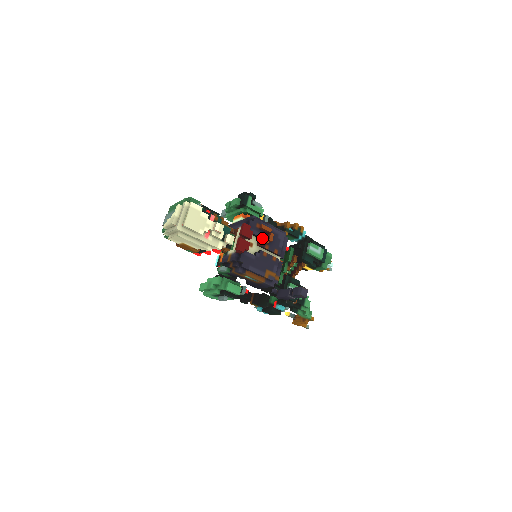
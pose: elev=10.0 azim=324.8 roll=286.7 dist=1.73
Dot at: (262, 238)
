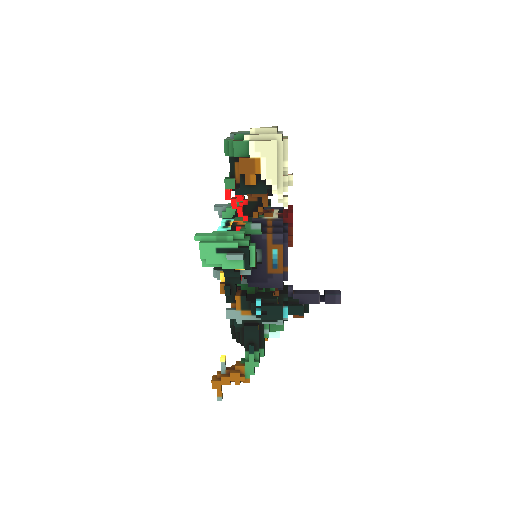
Dot at: occluded
